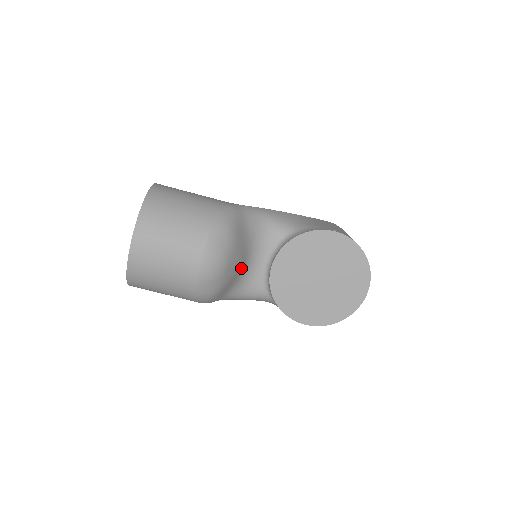
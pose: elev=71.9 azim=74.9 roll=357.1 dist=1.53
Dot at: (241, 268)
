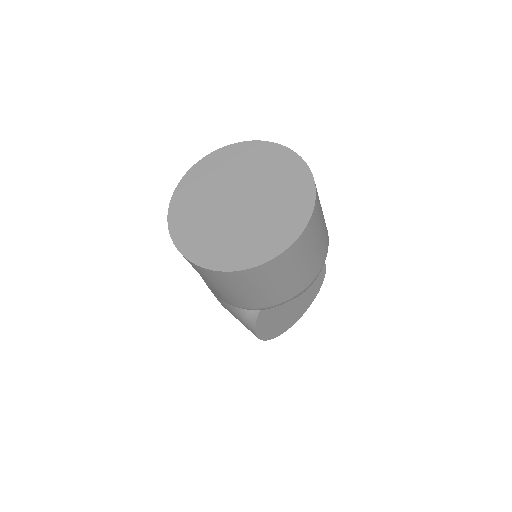
Dot at: occluded
